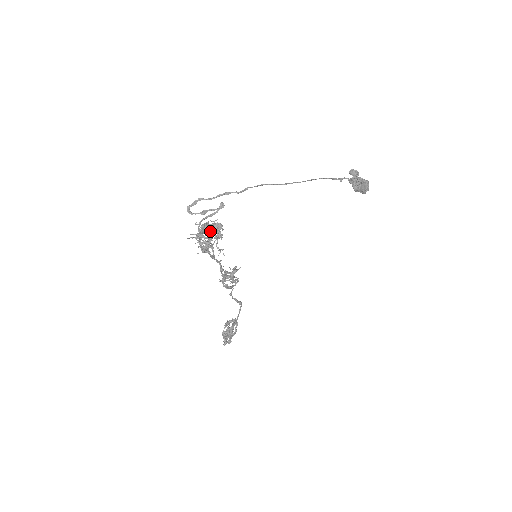
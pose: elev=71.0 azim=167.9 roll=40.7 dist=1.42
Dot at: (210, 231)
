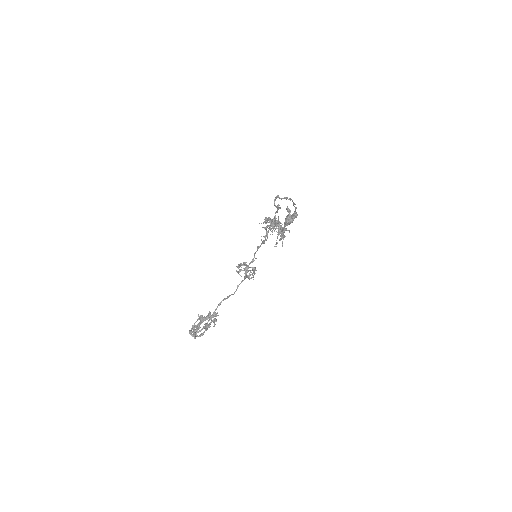
Dot at: occluded
